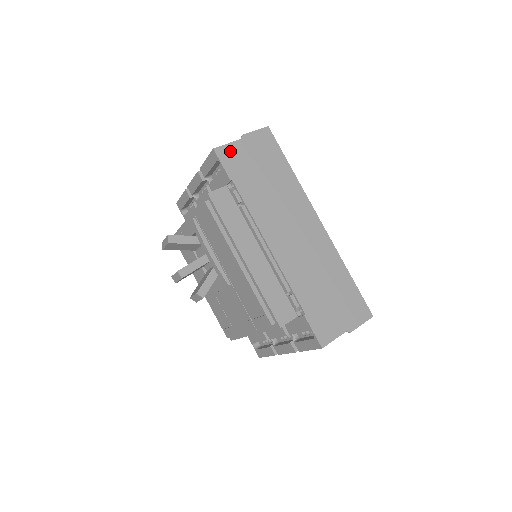
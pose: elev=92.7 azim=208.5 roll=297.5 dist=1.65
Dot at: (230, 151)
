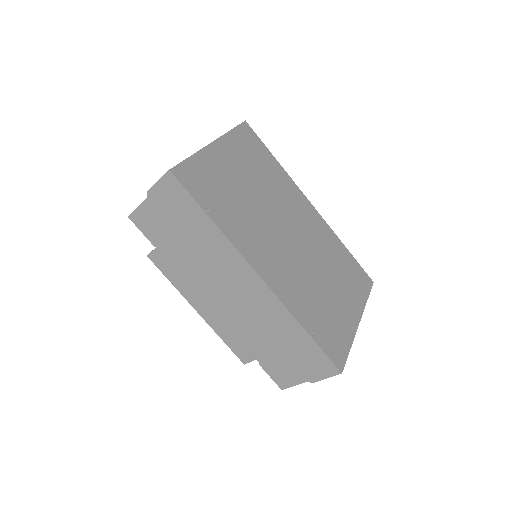
Dot at: (143, 215)
